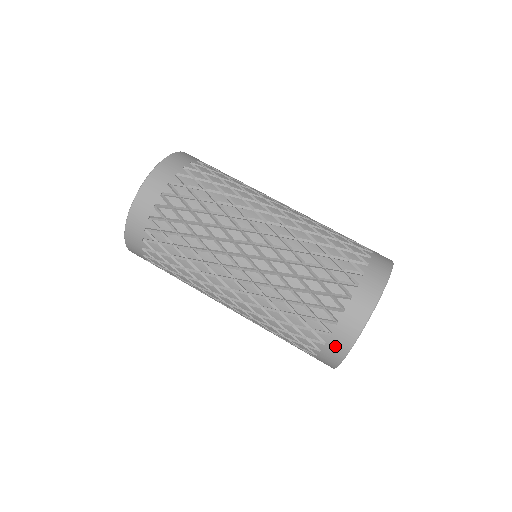
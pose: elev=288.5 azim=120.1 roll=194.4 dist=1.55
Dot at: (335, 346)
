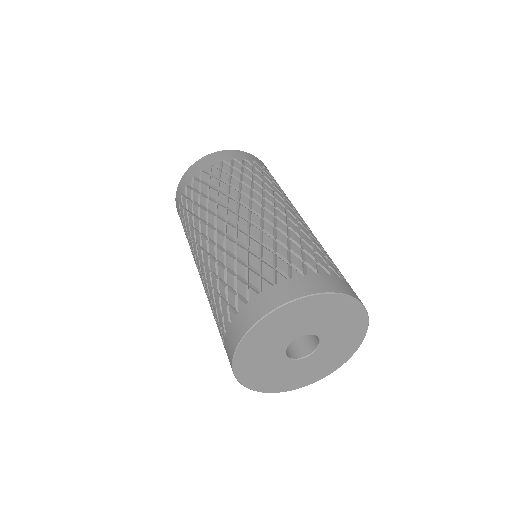
Dot at: occluded
